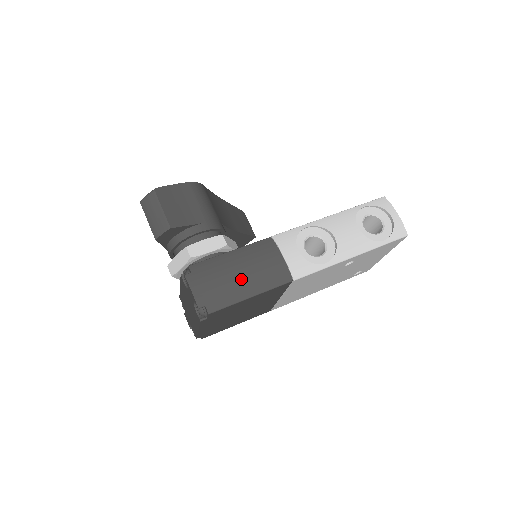
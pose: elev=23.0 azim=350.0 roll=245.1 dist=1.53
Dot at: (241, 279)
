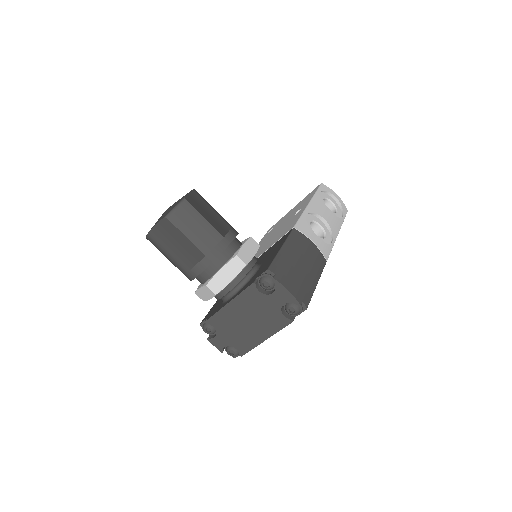
Dot at: (306, 269)
